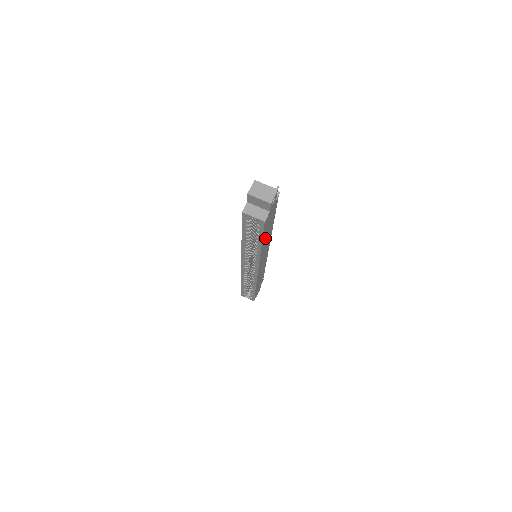
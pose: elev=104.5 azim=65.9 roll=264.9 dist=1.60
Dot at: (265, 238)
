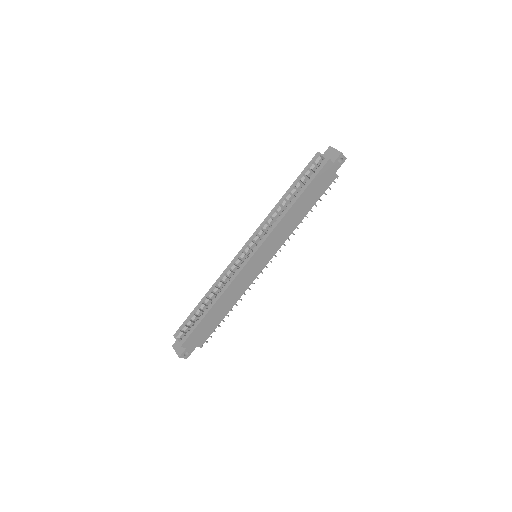
Dot at: (300, 204)
